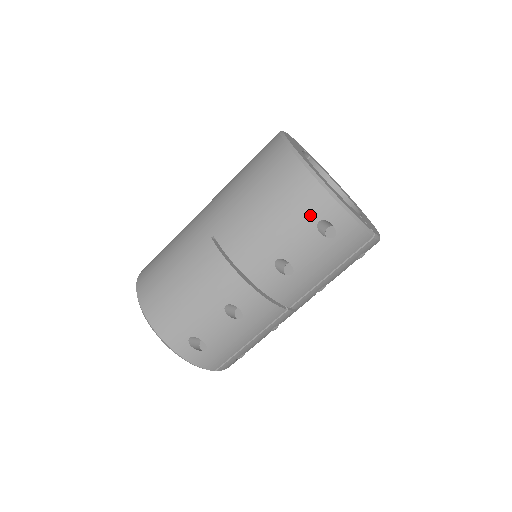
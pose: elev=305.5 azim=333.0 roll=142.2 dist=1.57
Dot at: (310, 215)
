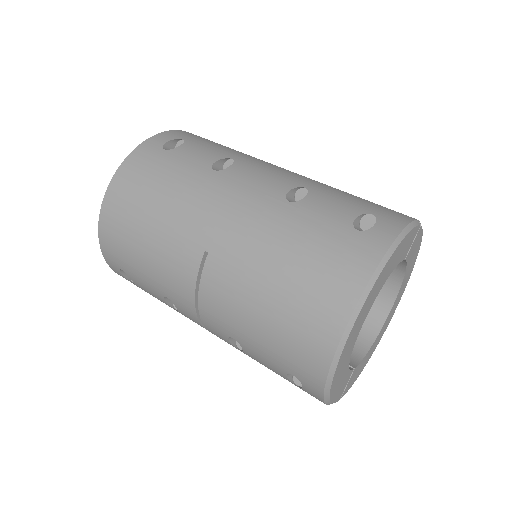
Dot at: (292, 367)
